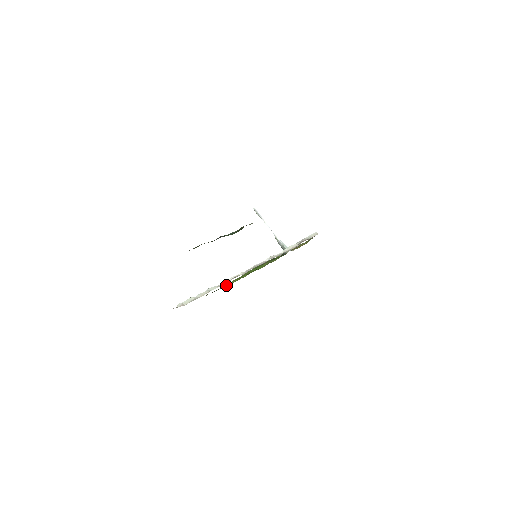
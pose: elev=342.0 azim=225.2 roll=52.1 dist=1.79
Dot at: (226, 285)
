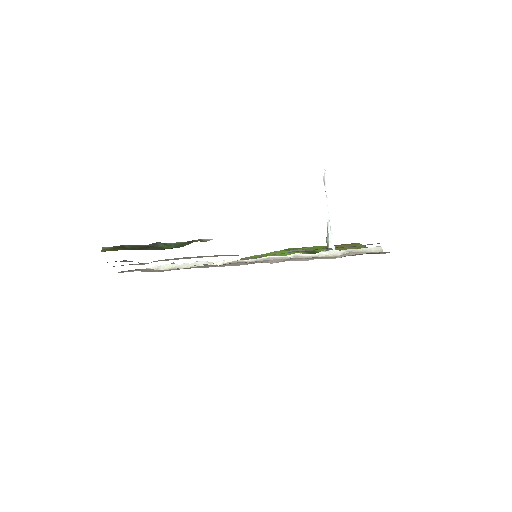
Dot at: occluded
